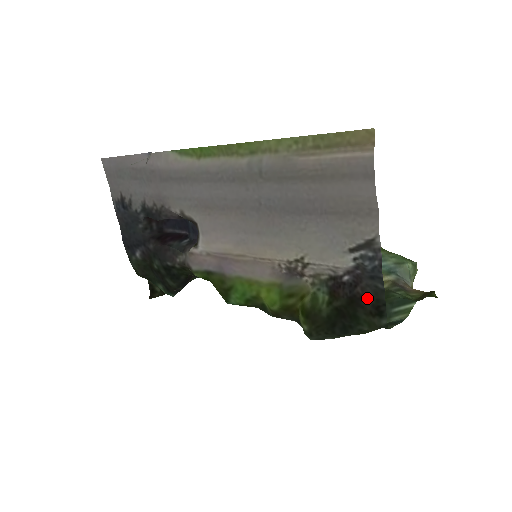
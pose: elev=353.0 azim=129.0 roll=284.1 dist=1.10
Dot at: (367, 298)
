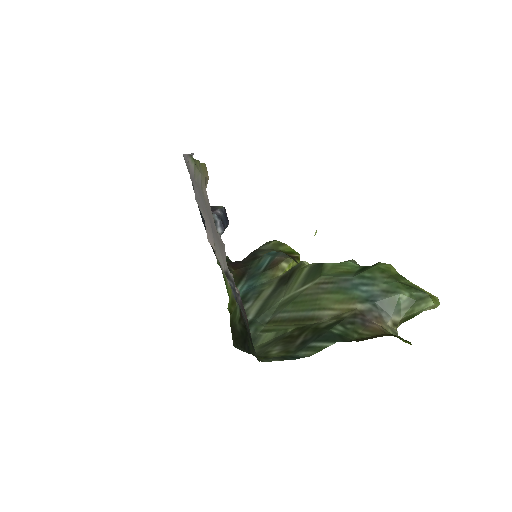
Dot at: occluded
